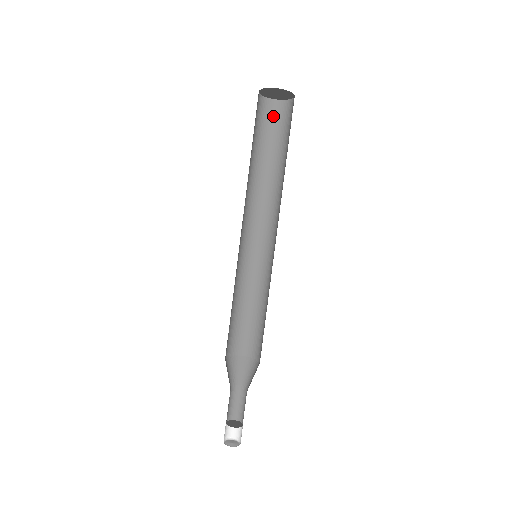
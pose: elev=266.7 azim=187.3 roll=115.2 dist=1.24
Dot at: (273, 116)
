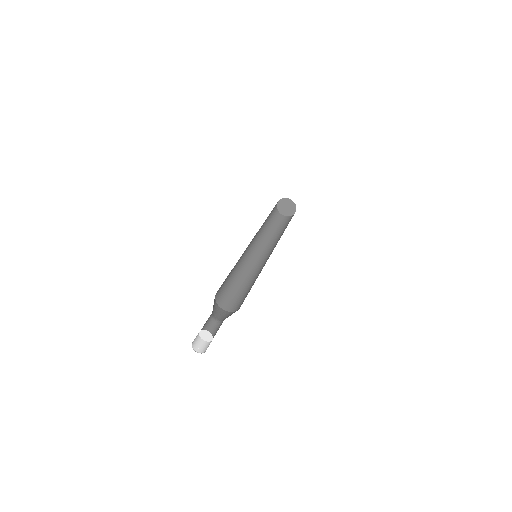
Dot at: (282, 220)
